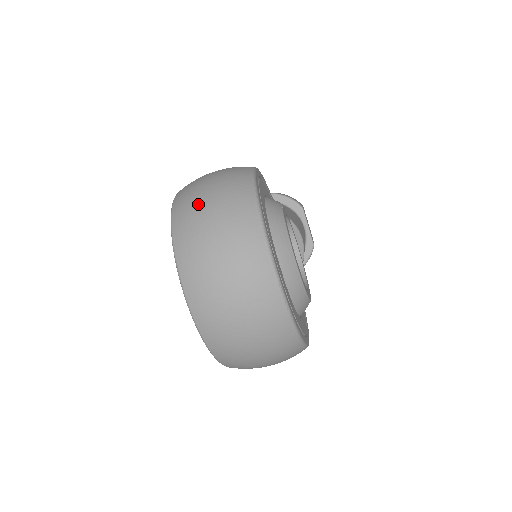
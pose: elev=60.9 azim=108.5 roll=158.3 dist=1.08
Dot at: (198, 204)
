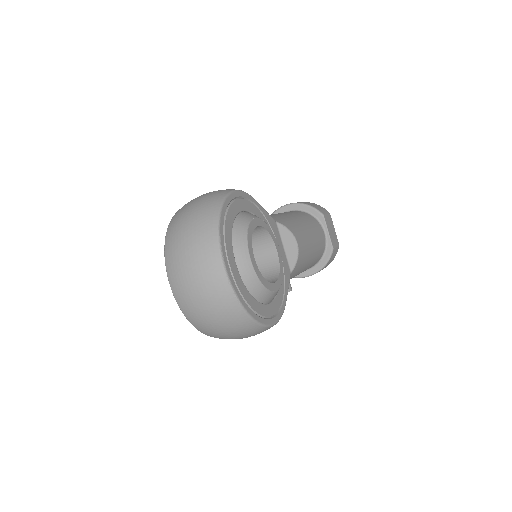
Dot at: (182, 218)
